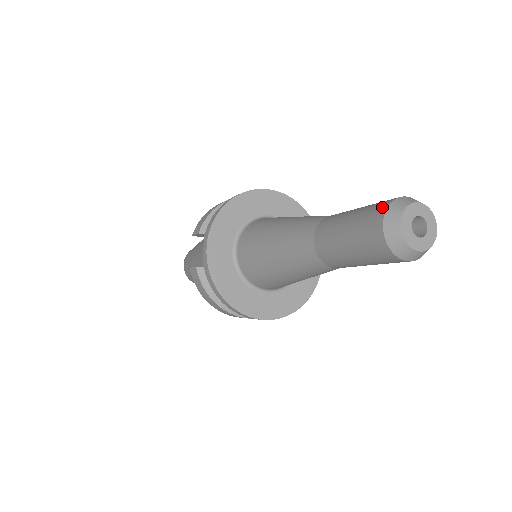
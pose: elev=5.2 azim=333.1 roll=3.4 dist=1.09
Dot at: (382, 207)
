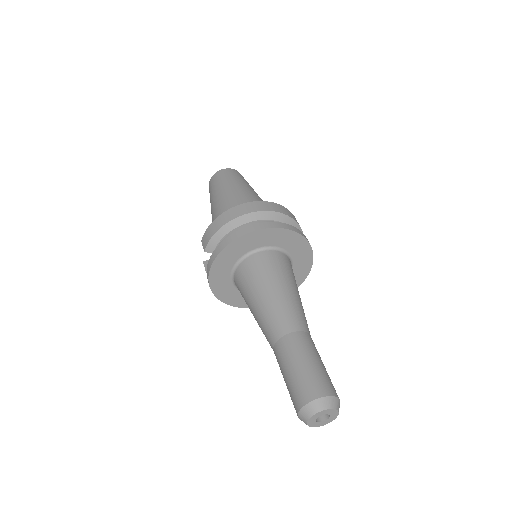
Dot at: (301, 402)
